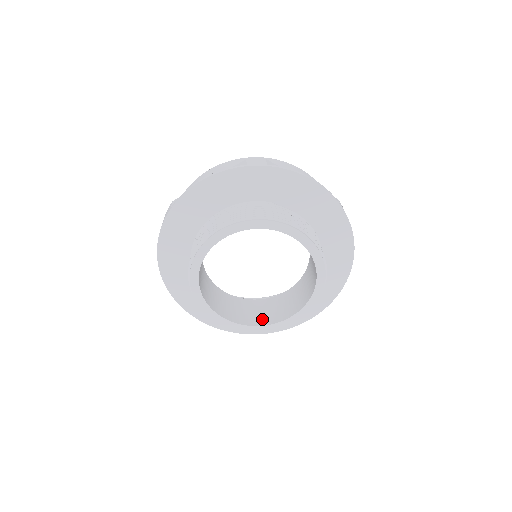
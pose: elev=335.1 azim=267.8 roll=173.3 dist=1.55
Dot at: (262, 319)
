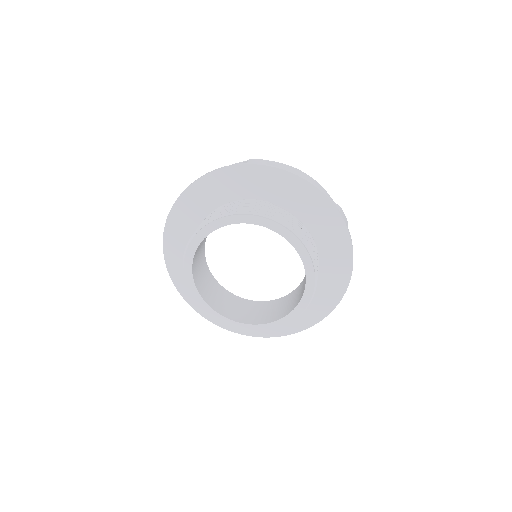
Dot at: (255, 319)
